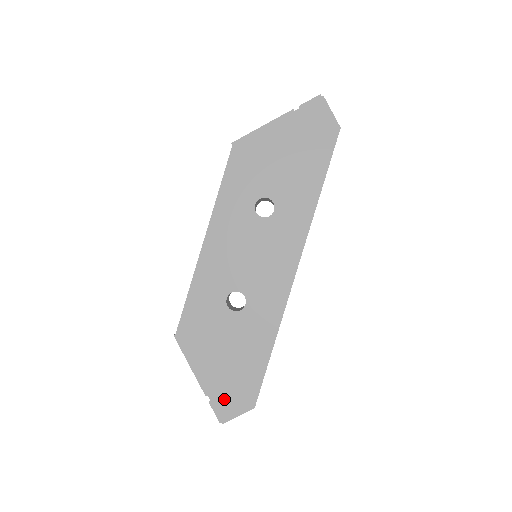
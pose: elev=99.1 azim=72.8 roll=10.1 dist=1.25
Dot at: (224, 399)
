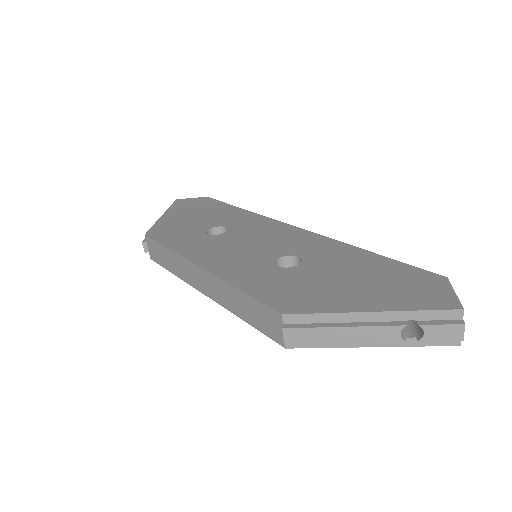
Dot at: (418, 298)
